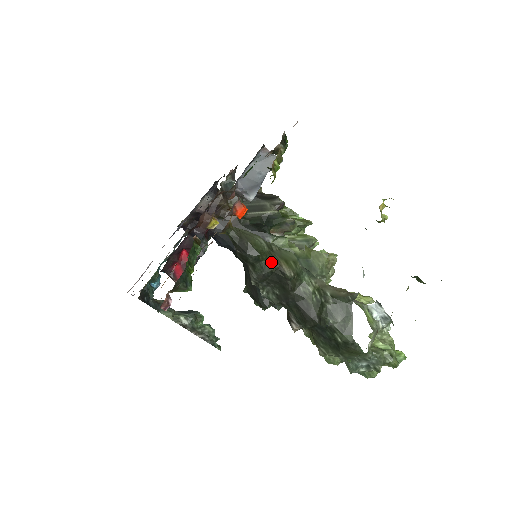
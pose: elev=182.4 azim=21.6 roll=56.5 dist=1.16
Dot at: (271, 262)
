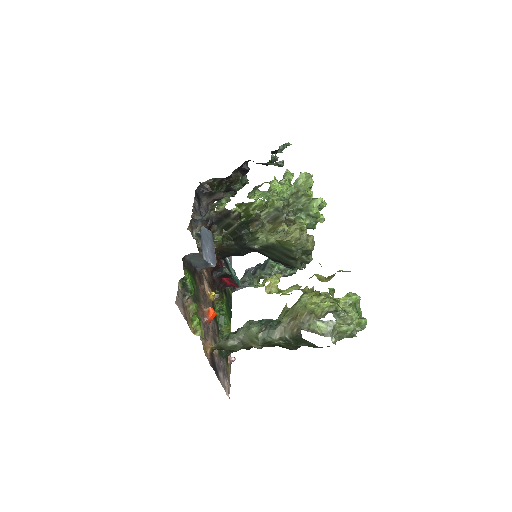
Dot at: (246, 347)
